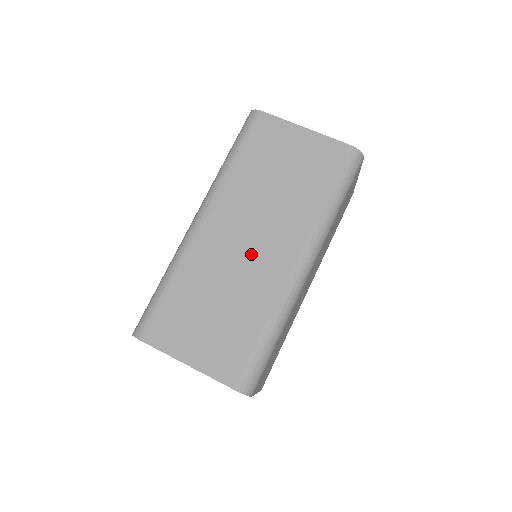
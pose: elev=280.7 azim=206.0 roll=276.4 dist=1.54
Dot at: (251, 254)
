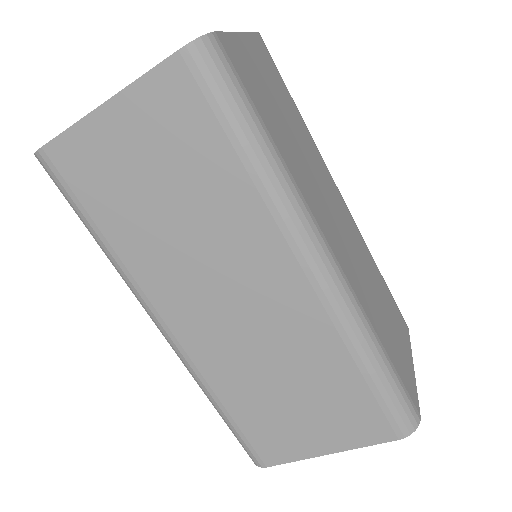
Dot at: (252, 315)
